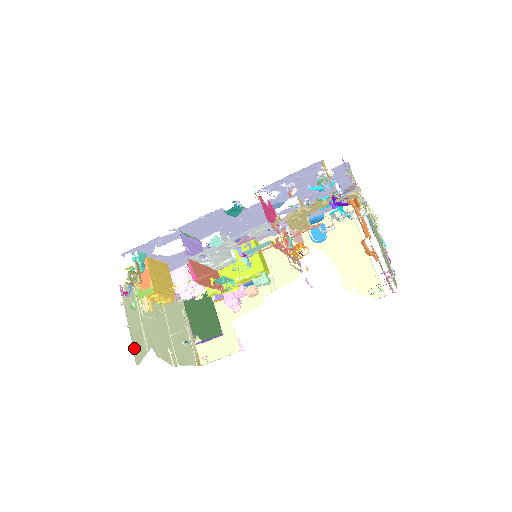
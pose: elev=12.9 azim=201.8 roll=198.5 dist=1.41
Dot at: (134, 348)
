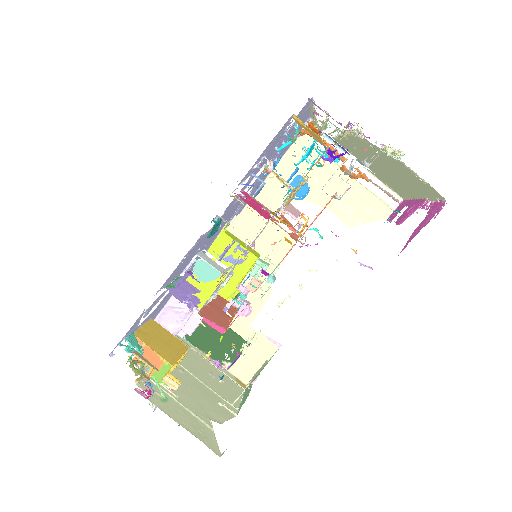
Dot at: (203, 442)
